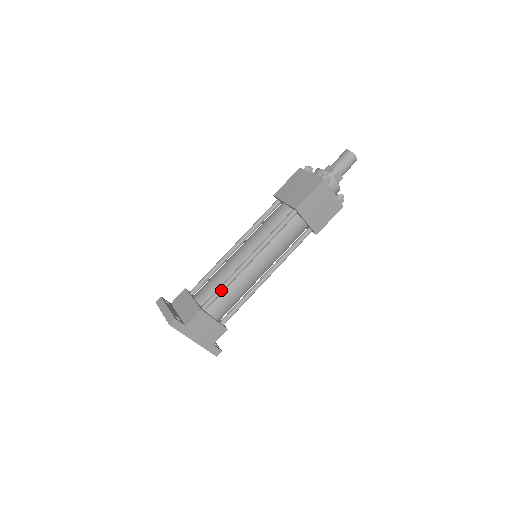
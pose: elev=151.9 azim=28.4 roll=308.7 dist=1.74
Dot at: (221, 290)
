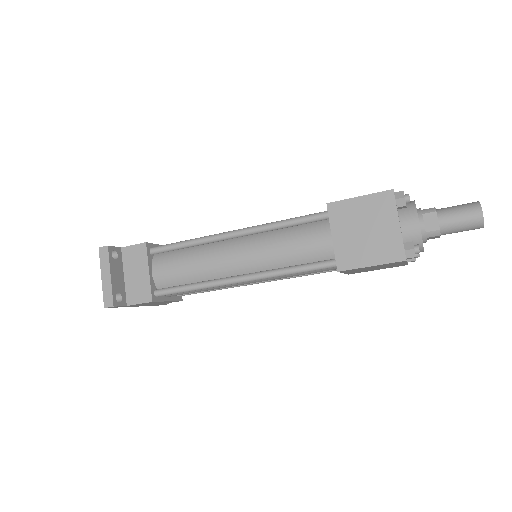
Dot at: (187, 291)
